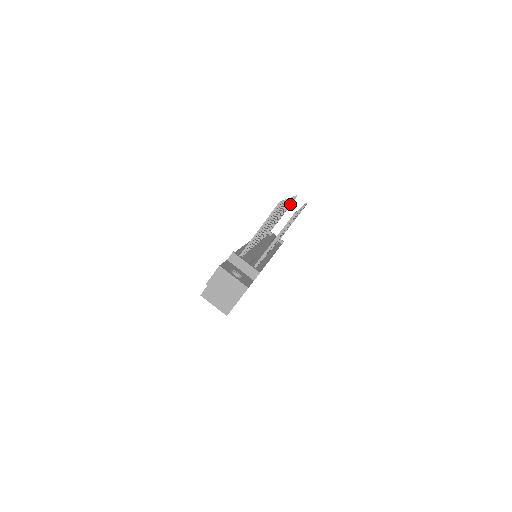
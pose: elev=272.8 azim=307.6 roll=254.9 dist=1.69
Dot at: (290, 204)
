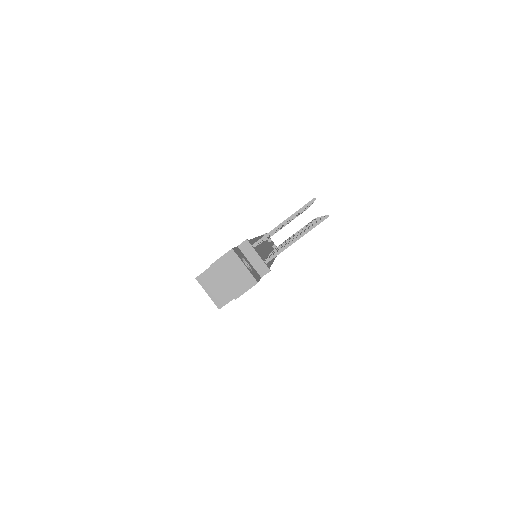
Dot at: occluded
